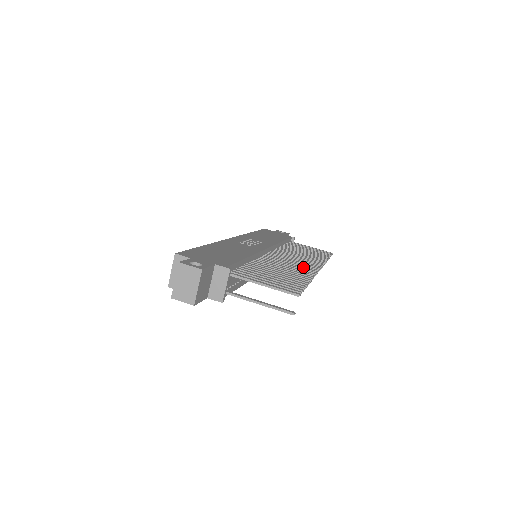
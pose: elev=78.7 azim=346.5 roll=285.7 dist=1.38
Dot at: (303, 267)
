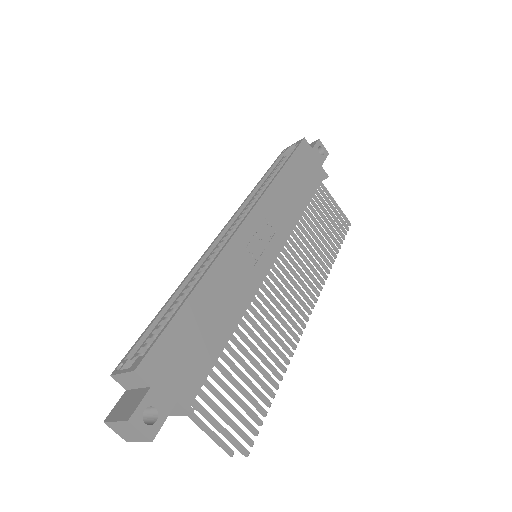
Dot at: (292, 320)
